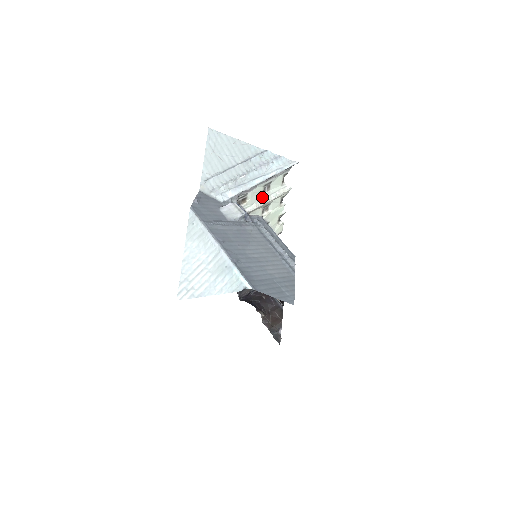
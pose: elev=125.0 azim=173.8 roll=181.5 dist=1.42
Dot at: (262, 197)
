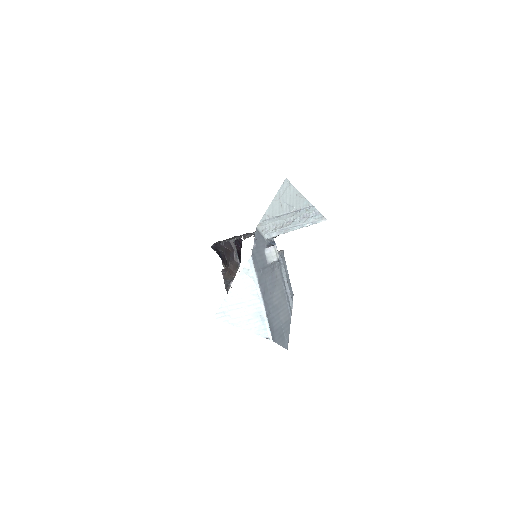
Dot at: occluded
